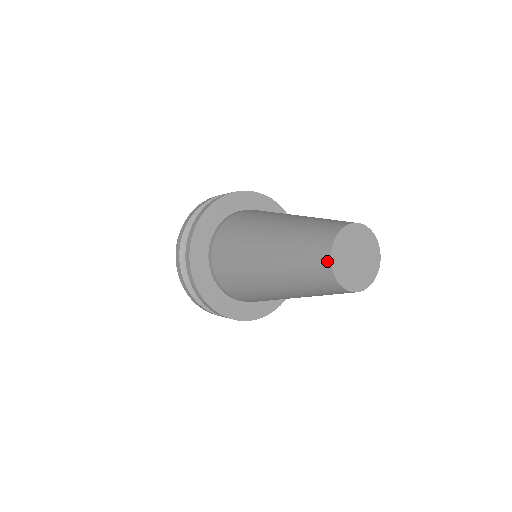
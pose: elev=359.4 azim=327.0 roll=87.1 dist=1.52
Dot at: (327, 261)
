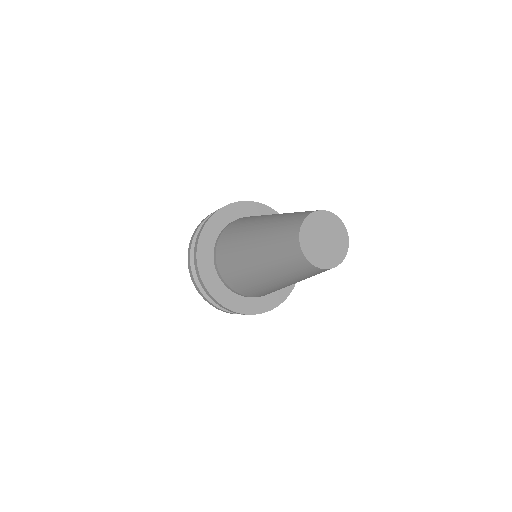
Dot at: (297, 229)
